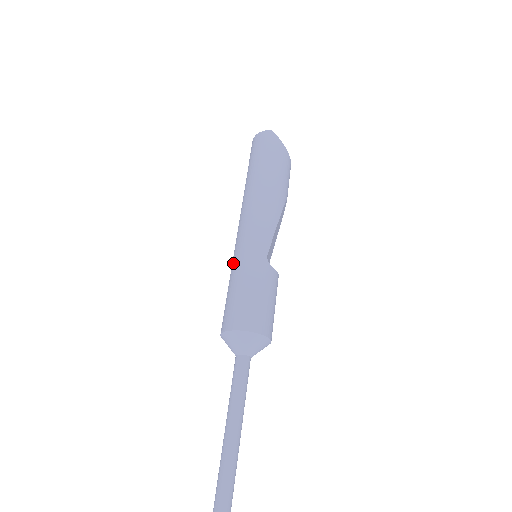
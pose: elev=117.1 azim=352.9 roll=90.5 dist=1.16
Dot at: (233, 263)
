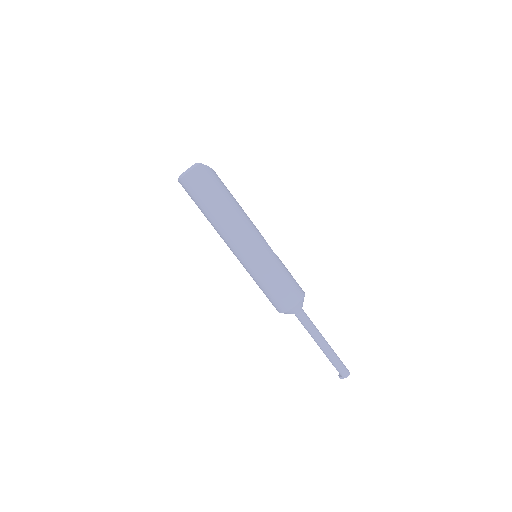
Dot at: (260, 271)
